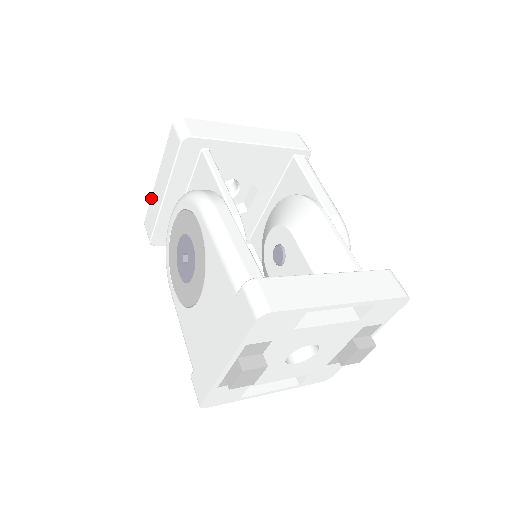
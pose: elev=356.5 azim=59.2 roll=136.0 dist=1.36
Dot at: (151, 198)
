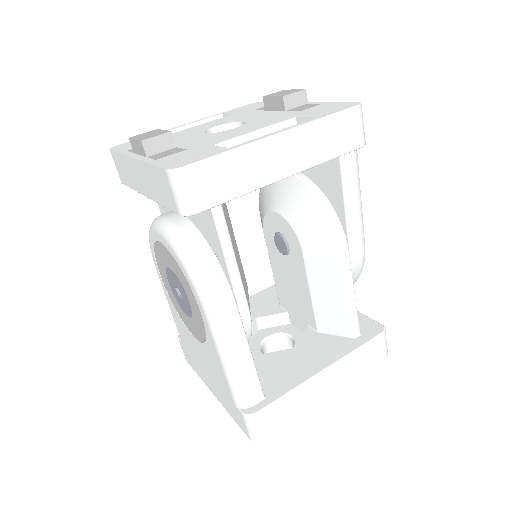
Dot at: (122, 155)
